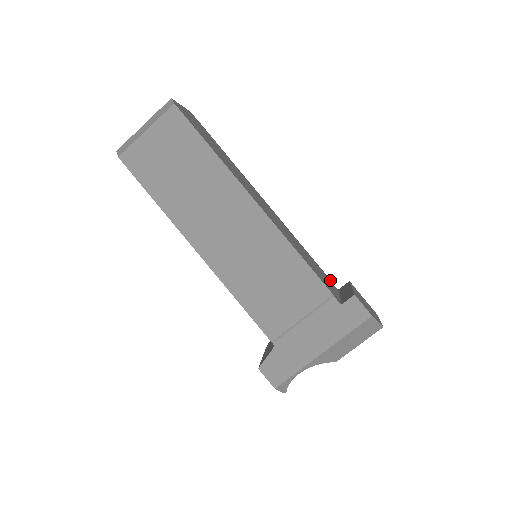
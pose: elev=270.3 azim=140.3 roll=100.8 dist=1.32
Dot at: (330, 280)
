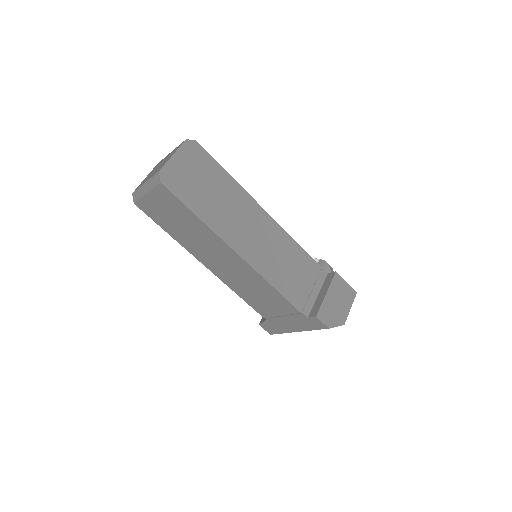
Dot at: (319, 269)
